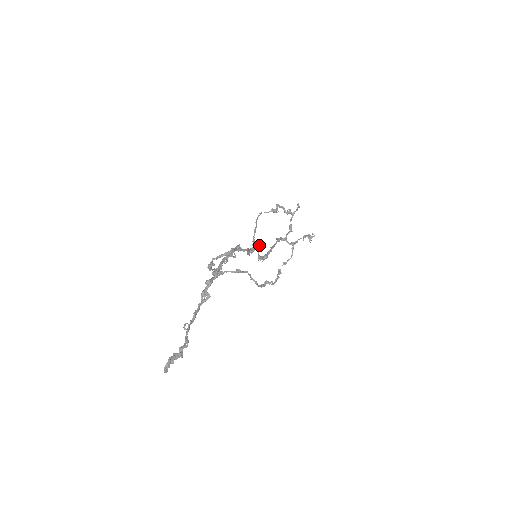
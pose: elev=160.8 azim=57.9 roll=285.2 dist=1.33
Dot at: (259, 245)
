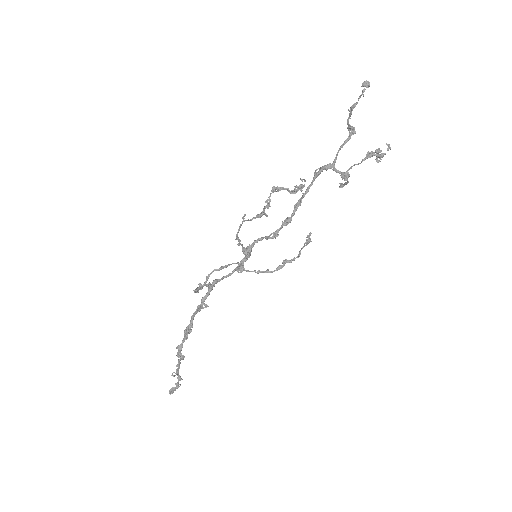
Dot at: (259, 240)
